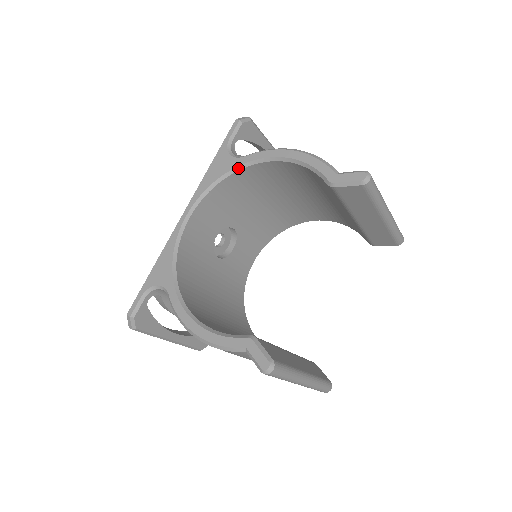
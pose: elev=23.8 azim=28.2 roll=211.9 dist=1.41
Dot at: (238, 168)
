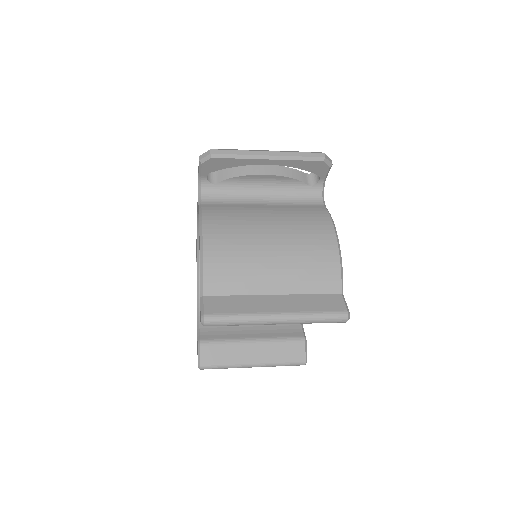
Dot at: occluded
